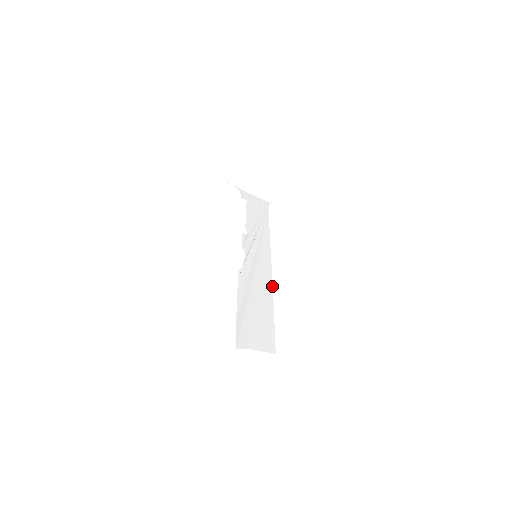
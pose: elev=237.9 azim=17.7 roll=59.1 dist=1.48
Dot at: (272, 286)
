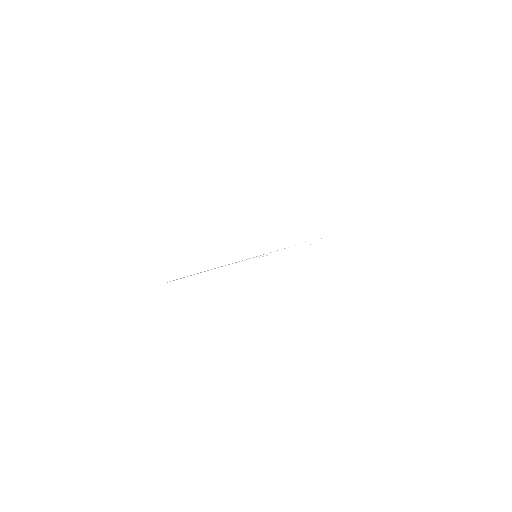
Dot at: occluded
